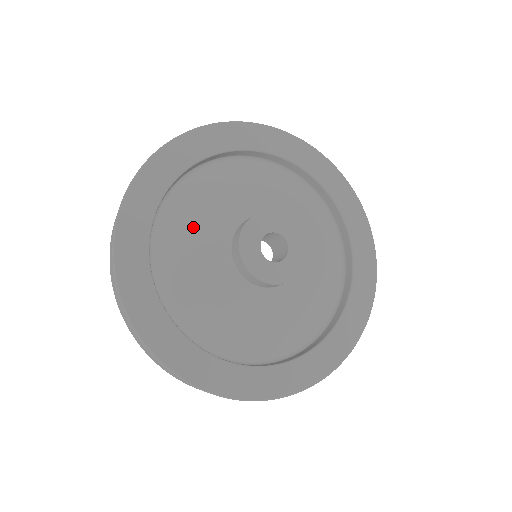
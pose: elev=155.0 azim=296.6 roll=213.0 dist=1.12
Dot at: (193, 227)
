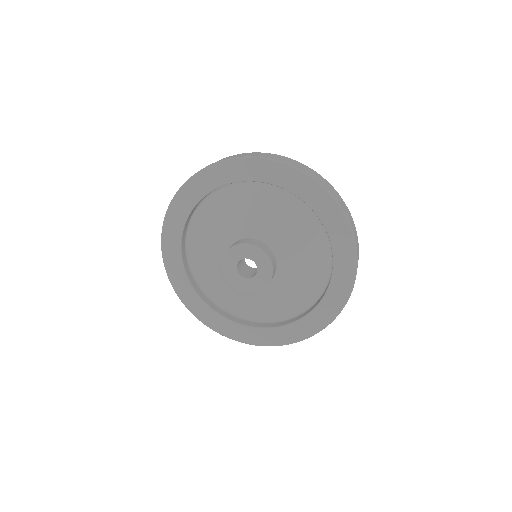
Dot at: (212, 229)
